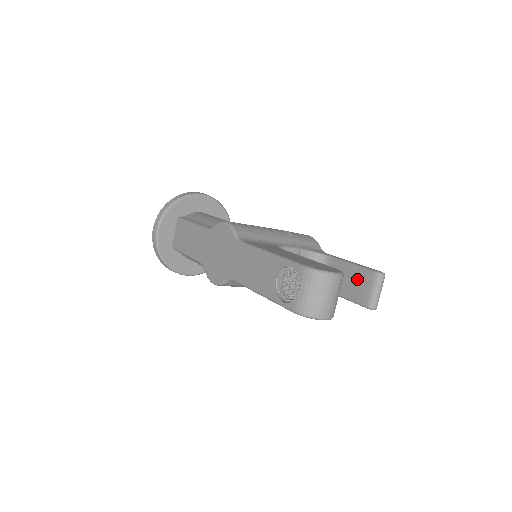
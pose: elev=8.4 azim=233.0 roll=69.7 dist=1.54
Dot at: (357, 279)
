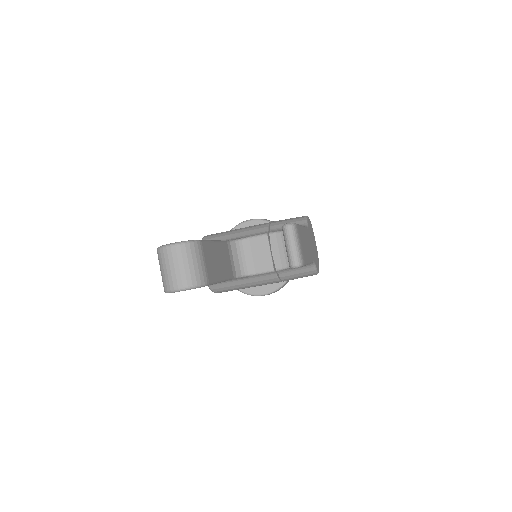
Dot at: occluded
